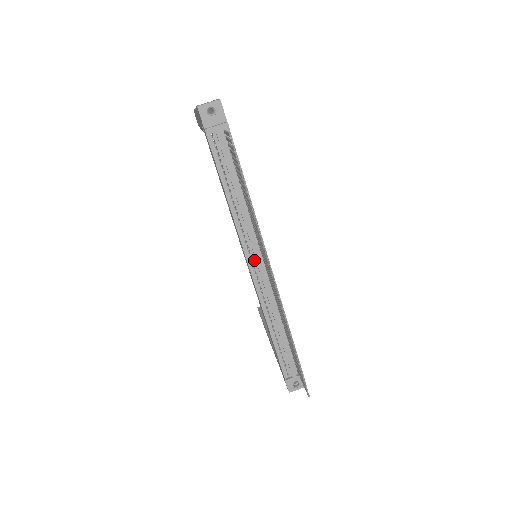
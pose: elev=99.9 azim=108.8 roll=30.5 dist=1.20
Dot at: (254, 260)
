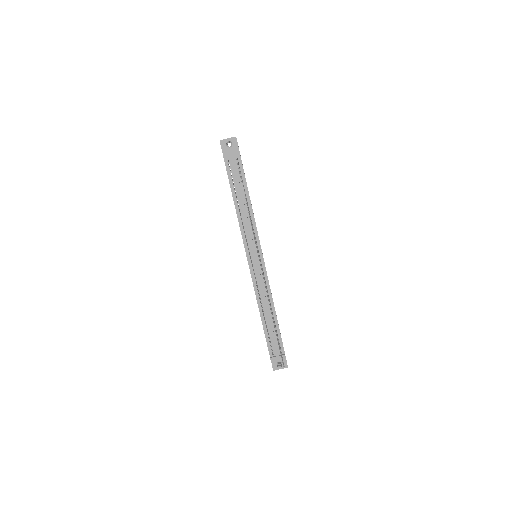
Dot at: (252, 256)
